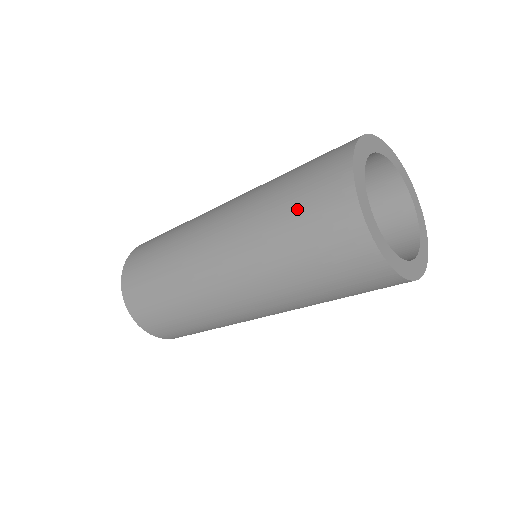
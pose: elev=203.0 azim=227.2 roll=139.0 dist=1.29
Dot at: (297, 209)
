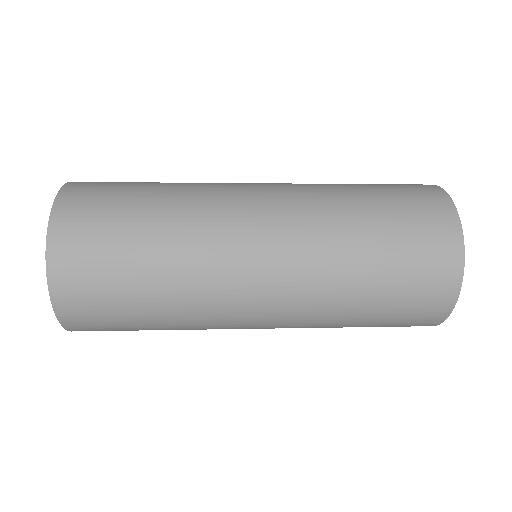
Dot at: (391, 206)
